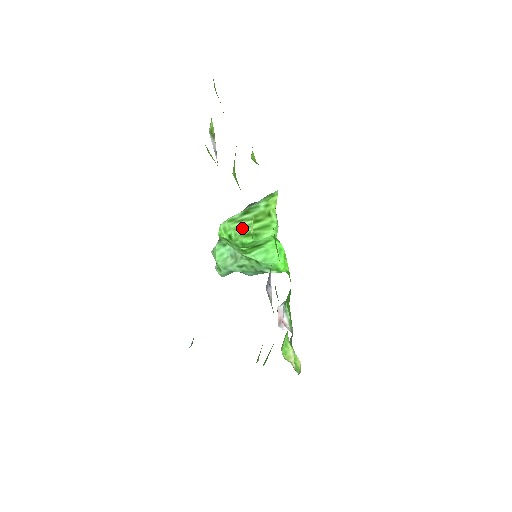
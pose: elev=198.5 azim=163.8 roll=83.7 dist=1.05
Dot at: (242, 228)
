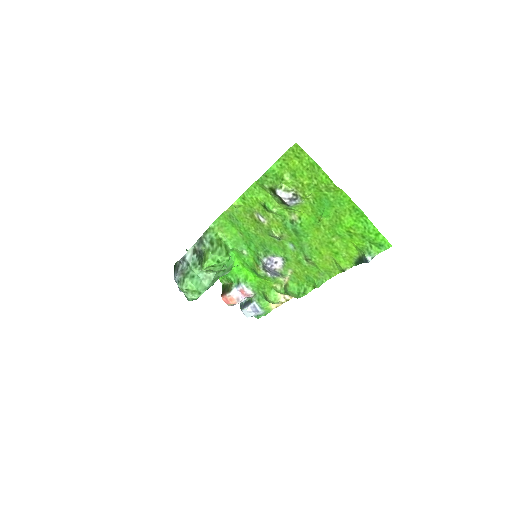
Dot at: (221, 253)
